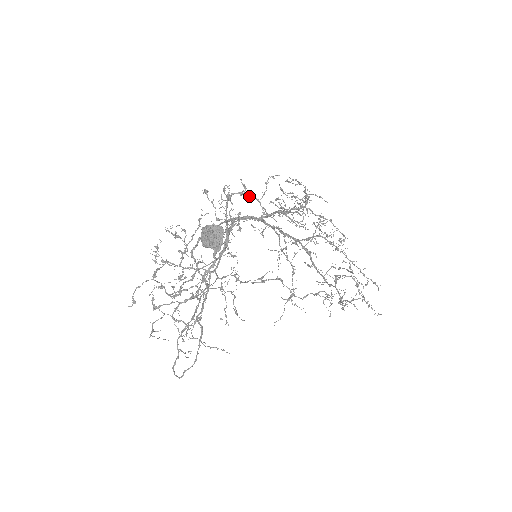
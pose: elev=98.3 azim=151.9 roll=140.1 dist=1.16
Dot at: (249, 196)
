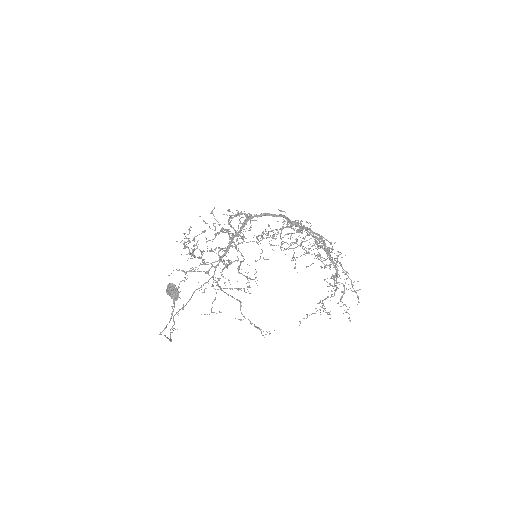
Dot at: (230, 239)
